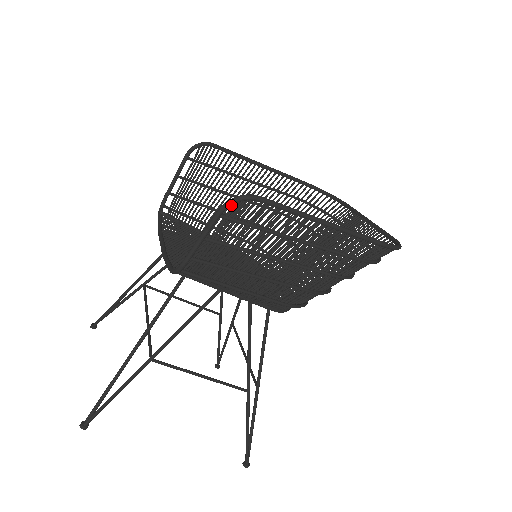
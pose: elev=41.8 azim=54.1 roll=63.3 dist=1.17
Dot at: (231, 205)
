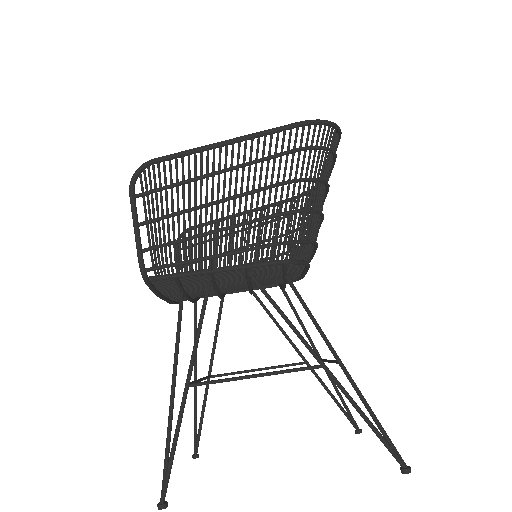
Dot at: (135, 181)
